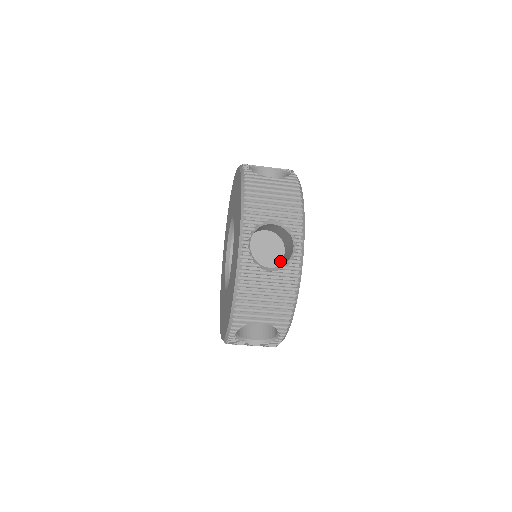
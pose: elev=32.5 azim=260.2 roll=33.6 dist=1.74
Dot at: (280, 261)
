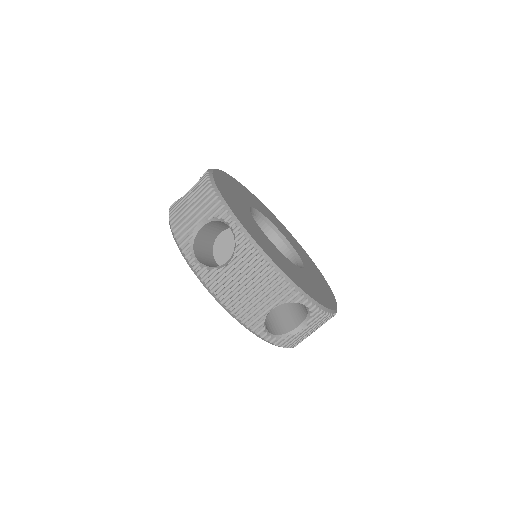
Dot at: occluded
